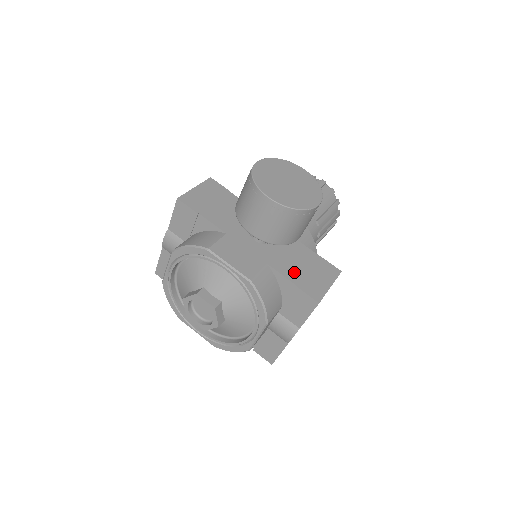
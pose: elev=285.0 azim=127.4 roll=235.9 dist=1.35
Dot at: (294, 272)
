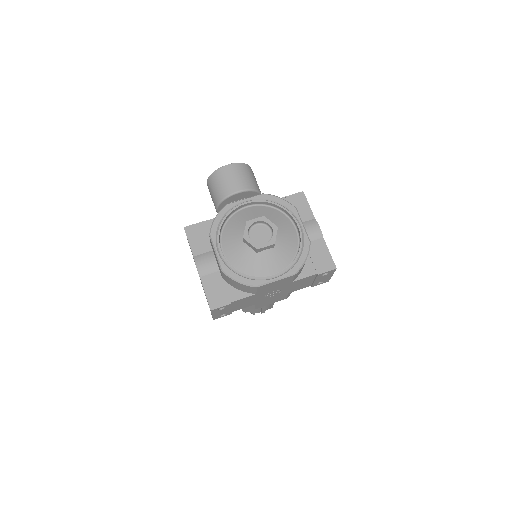
Dot at: occluded
